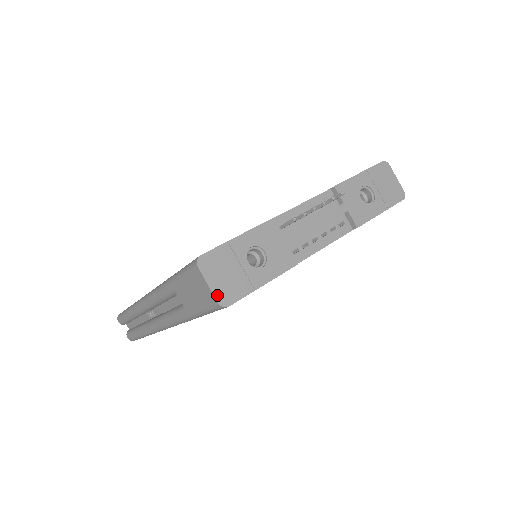
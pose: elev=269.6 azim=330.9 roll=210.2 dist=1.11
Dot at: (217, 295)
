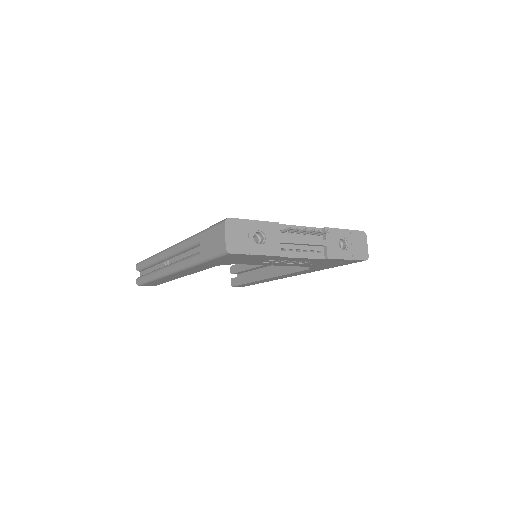
Dot at: (227, 244)
